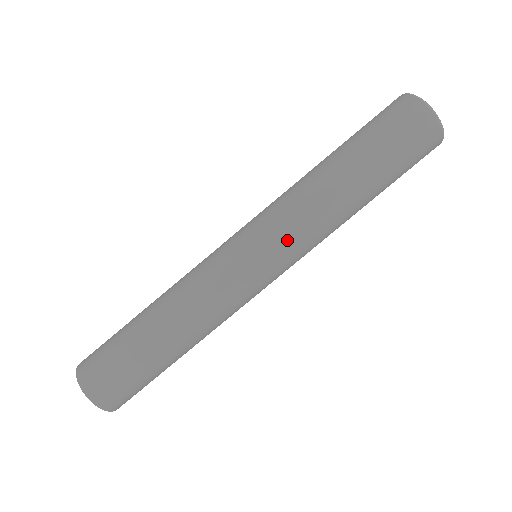
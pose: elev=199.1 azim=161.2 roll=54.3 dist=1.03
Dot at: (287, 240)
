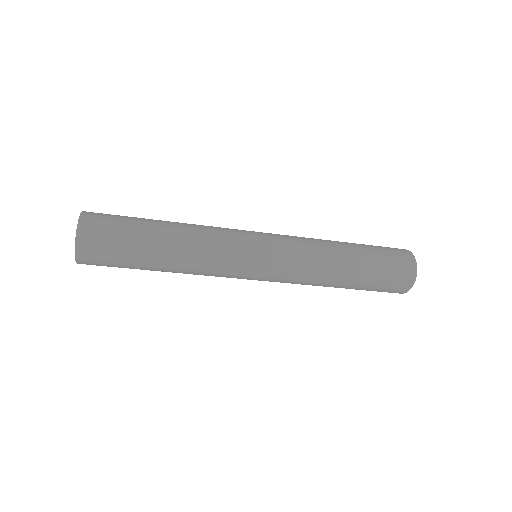
Dot at: (289, 256)
